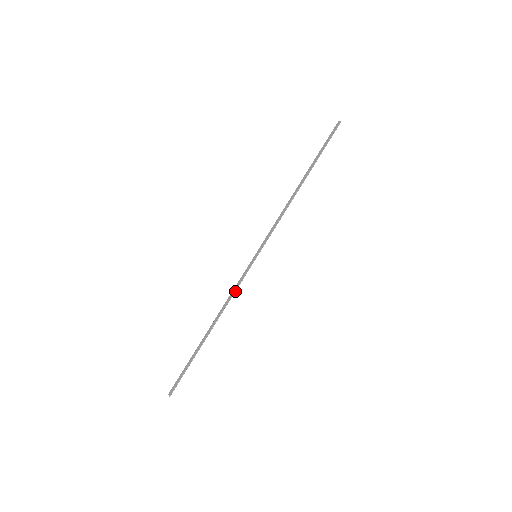
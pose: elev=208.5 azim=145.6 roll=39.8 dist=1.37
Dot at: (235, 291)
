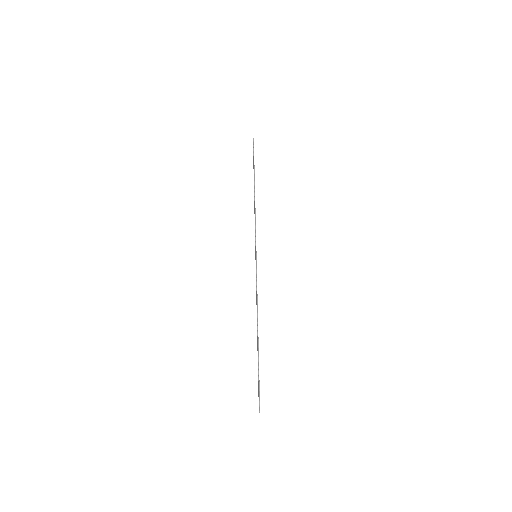
Dot at: occluded
